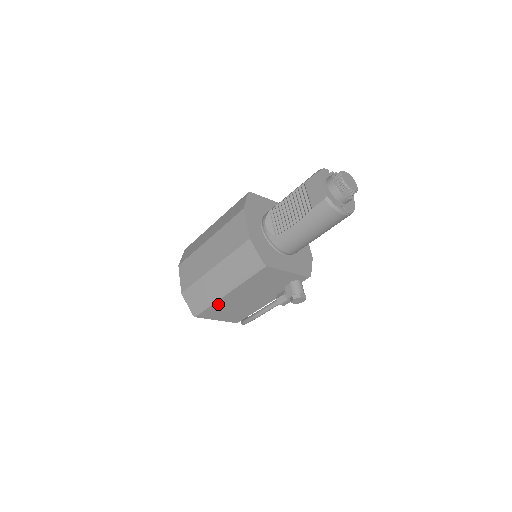
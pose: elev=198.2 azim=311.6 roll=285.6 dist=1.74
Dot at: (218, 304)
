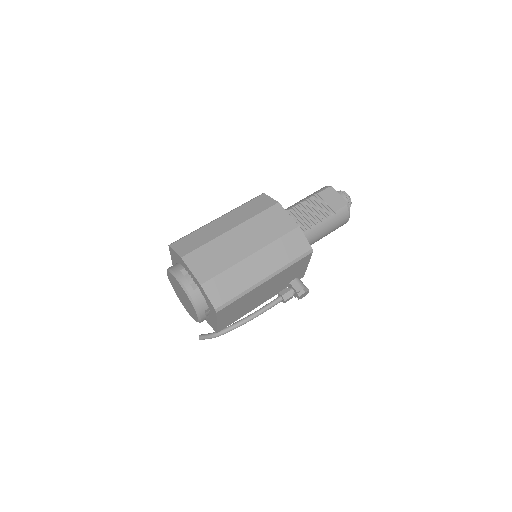
Dot at: (246, 295)
